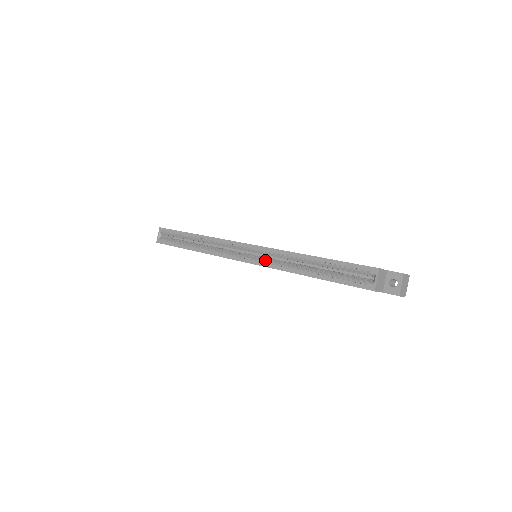
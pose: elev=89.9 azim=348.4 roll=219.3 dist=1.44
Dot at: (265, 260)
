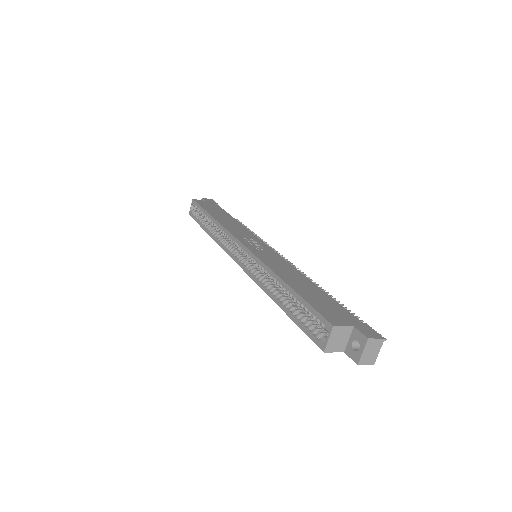
Dot at: (253, 267)
